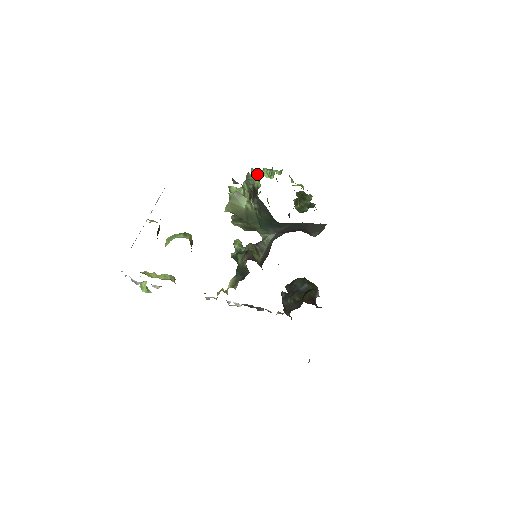
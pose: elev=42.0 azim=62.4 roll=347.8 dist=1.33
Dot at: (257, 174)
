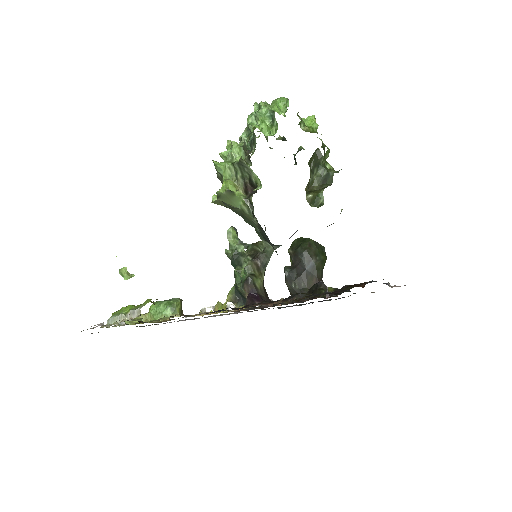
Dot at: (252, 129)
